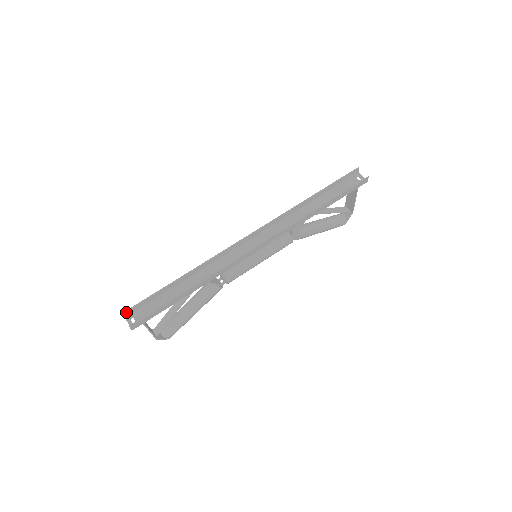
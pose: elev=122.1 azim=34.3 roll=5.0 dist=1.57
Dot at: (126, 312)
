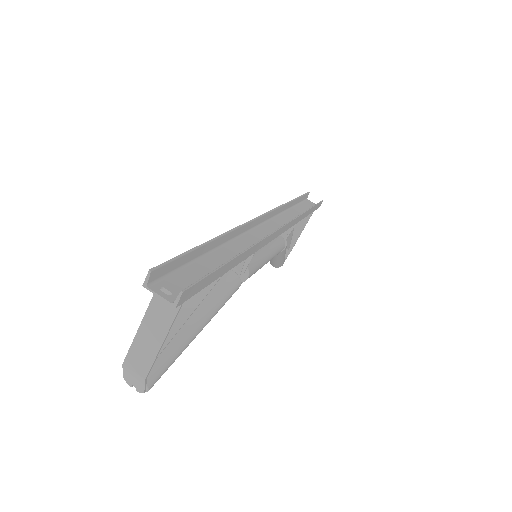
Dot at: (155, 270)
